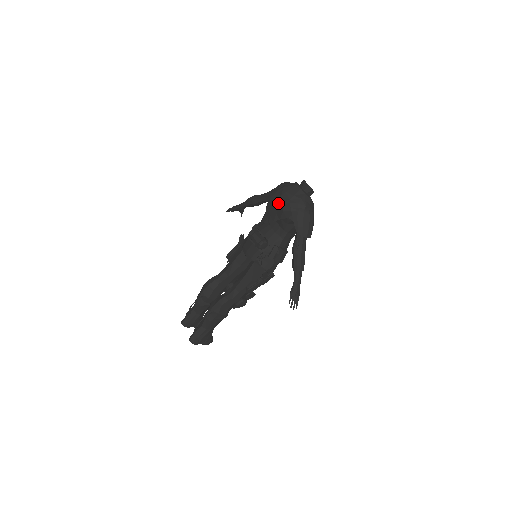
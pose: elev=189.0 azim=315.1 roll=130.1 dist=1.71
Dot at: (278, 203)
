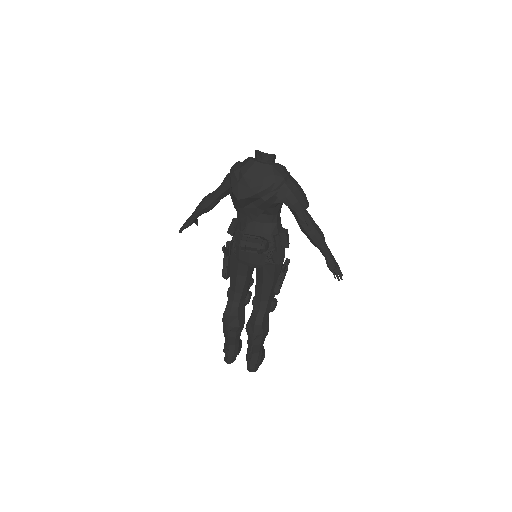
Dot at: (253, 197)
